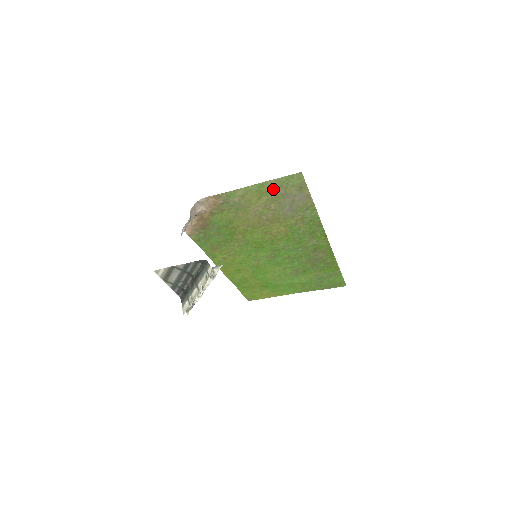
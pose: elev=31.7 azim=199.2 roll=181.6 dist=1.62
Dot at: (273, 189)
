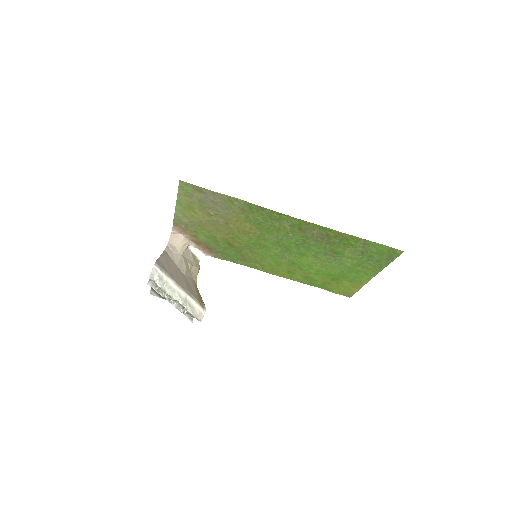
Dot at: (189, 201)
